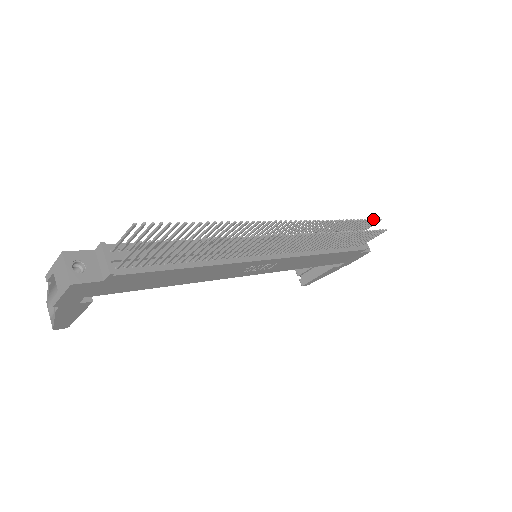
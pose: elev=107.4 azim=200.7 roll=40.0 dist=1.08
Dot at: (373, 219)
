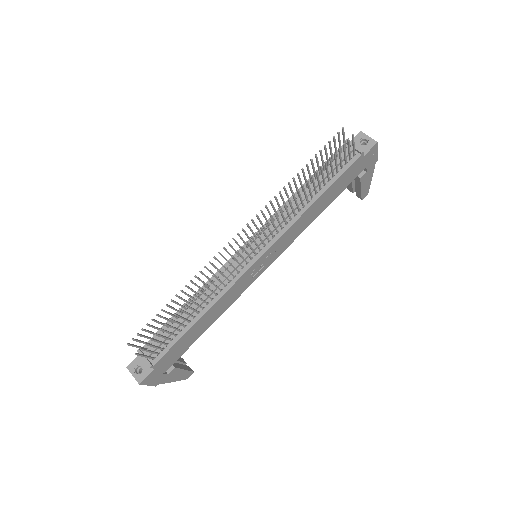
Dot at: occluded
